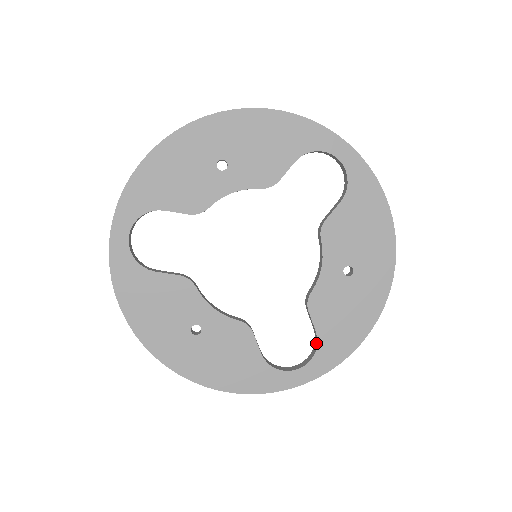
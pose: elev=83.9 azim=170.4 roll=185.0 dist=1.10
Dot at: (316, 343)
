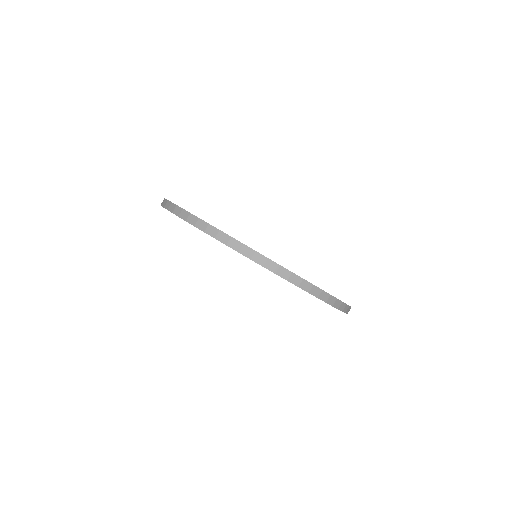
Dot at: occluded
